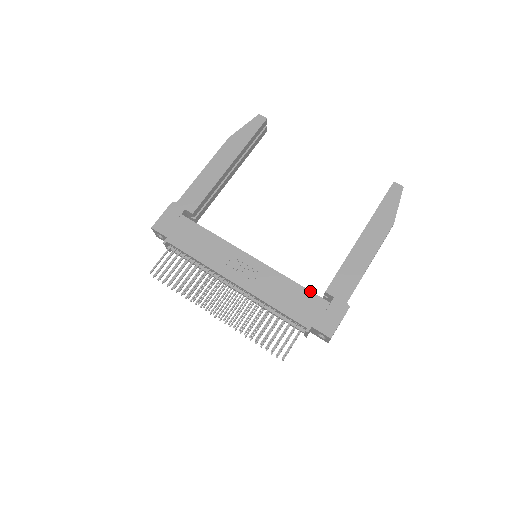
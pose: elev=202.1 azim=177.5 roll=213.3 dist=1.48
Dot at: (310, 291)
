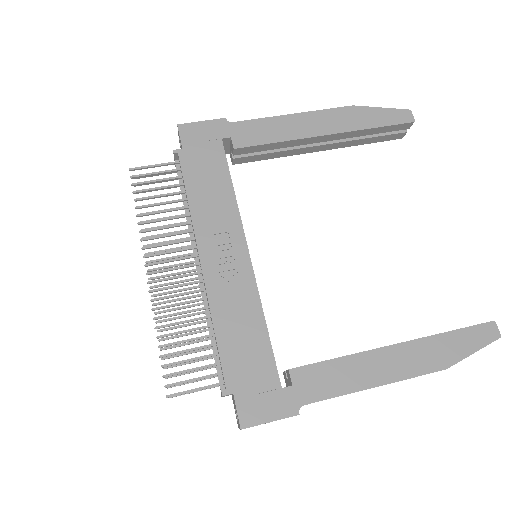
Dot at: occluded
